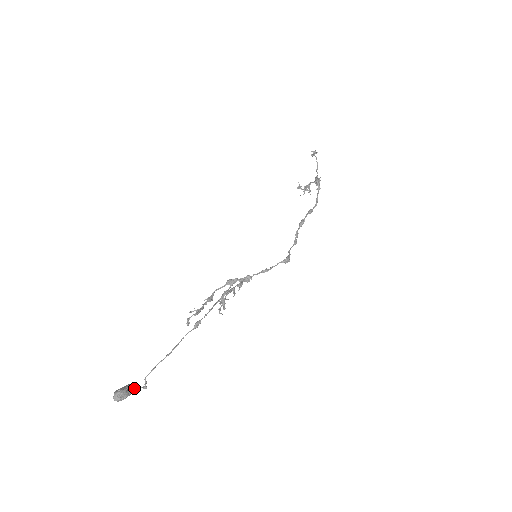
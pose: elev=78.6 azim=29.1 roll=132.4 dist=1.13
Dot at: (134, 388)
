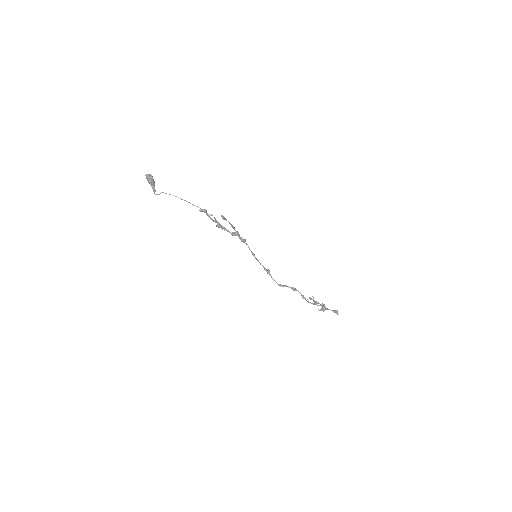
Dot at: occluded
